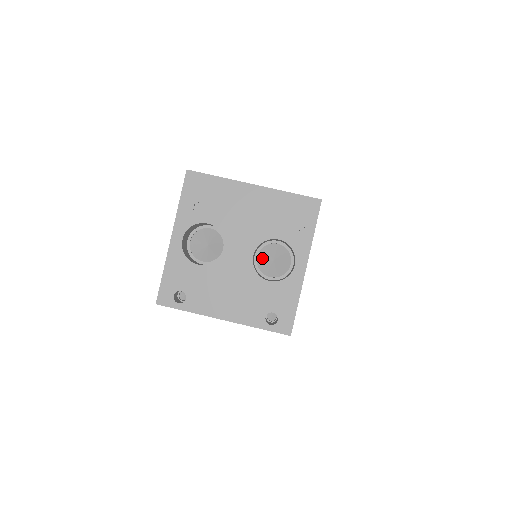
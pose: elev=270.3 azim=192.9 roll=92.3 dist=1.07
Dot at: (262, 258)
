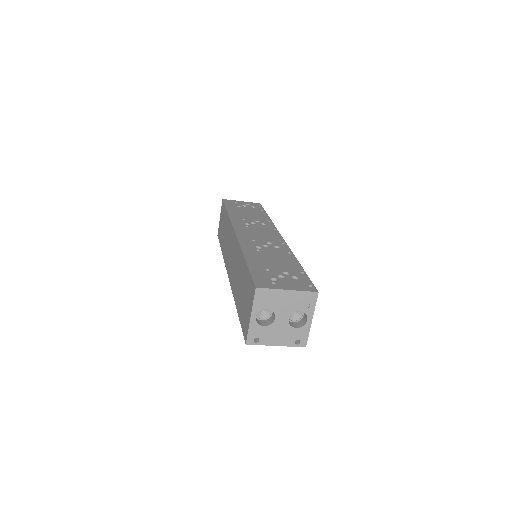
Dot at: occluded
